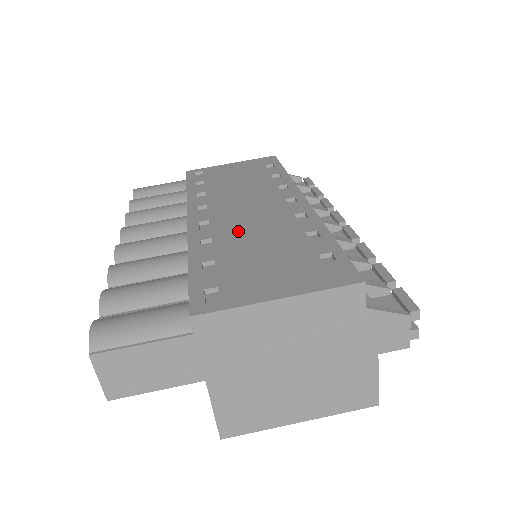
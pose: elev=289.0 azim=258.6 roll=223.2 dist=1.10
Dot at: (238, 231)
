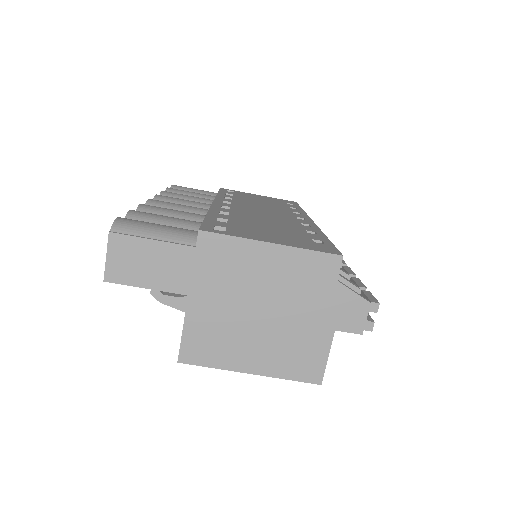
Dot at: (252, 216)
